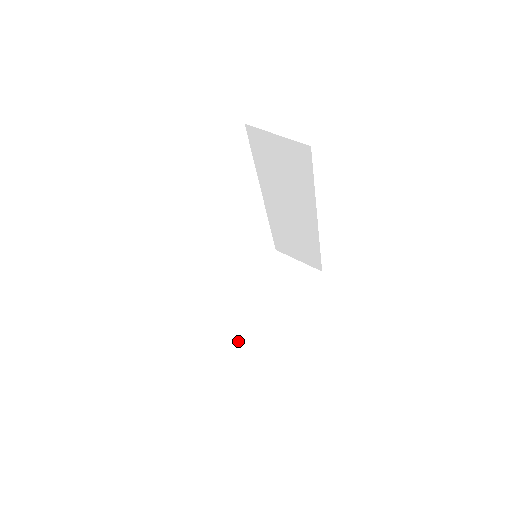
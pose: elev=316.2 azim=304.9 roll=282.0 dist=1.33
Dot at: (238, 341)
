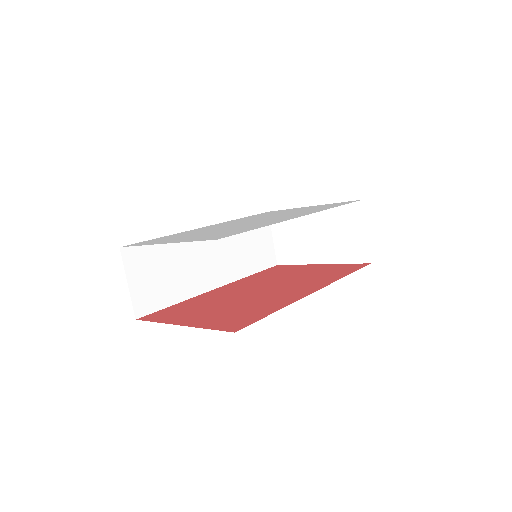
Dot at: (274, 233)
